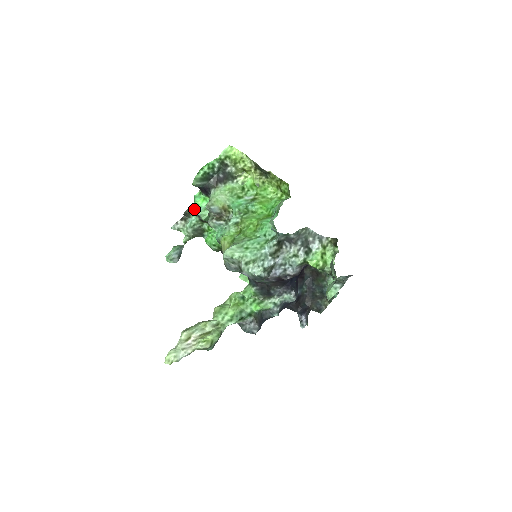
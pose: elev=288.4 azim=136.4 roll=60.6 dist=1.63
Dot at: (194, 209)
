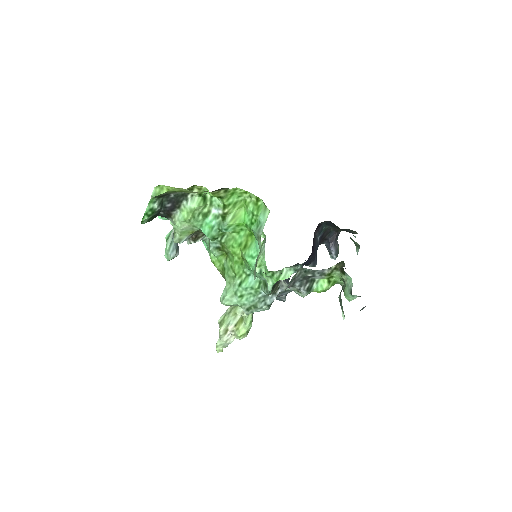
Dot at: (162, 219)
